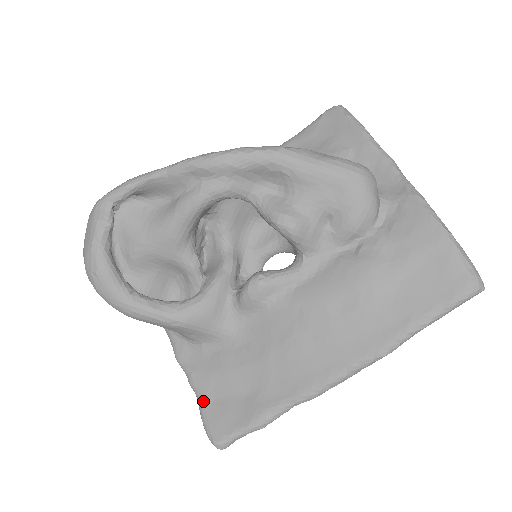
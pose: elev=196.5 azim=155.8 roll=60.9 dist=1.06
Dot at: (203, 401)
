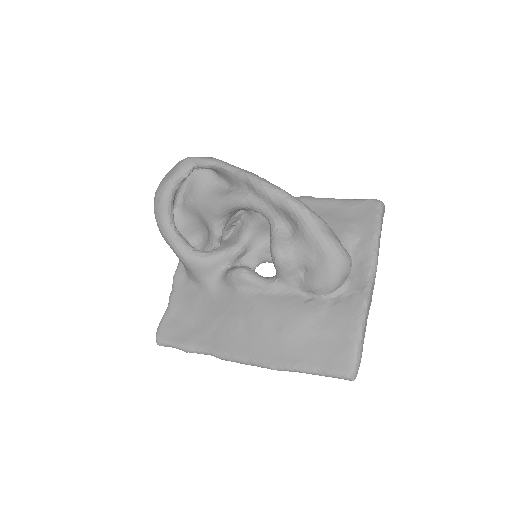
Dot at: (168, 312)
